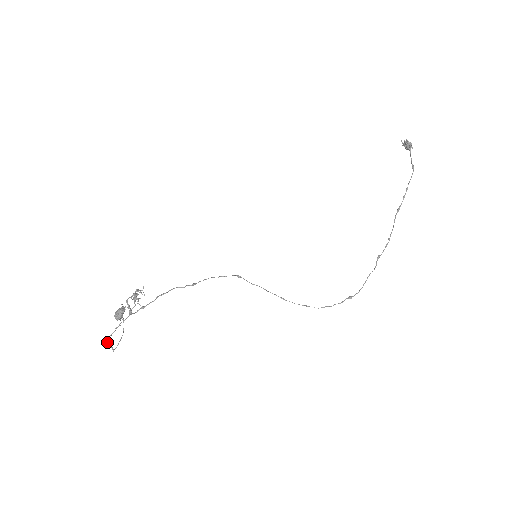
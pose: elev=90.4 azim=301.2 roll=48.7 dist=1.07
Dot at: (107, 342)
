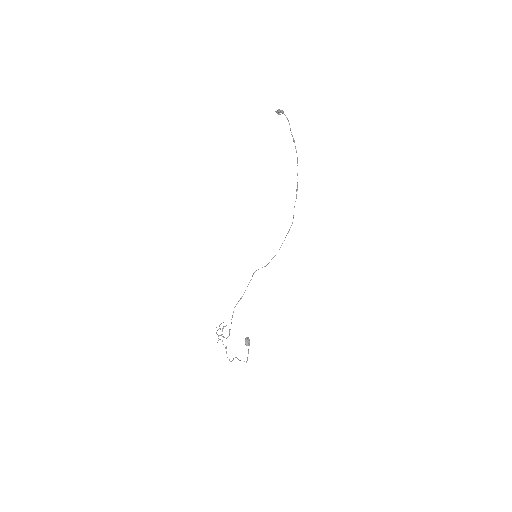
Dot at: occluded
